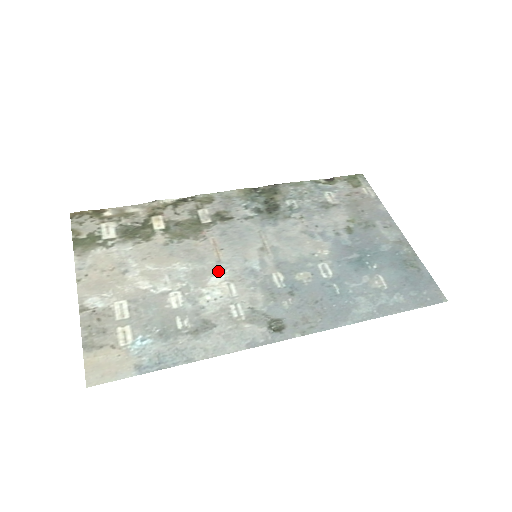
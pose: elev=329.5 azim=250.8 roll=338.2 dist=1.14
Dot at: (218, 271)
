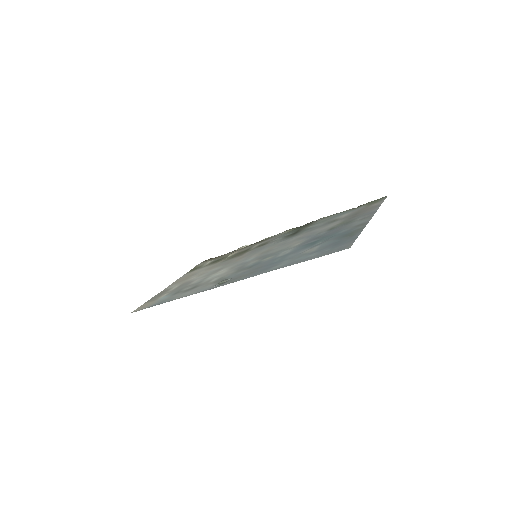
Dot at: (229, 266)
